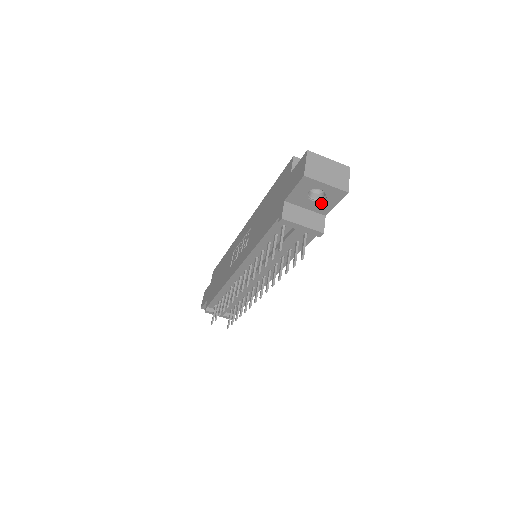
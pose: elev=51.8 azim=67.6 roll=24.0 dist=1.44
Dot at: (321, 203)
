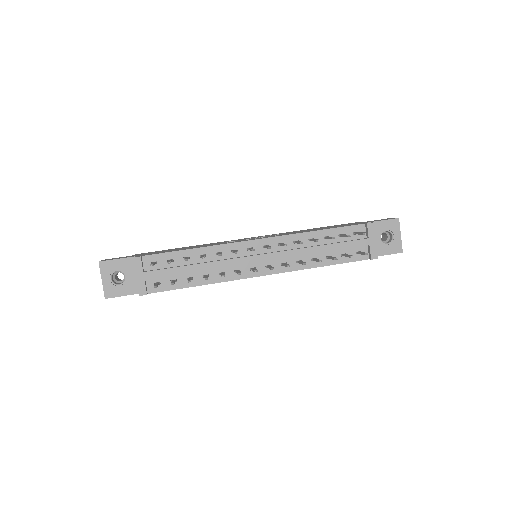
Dot at: (381, 245)
